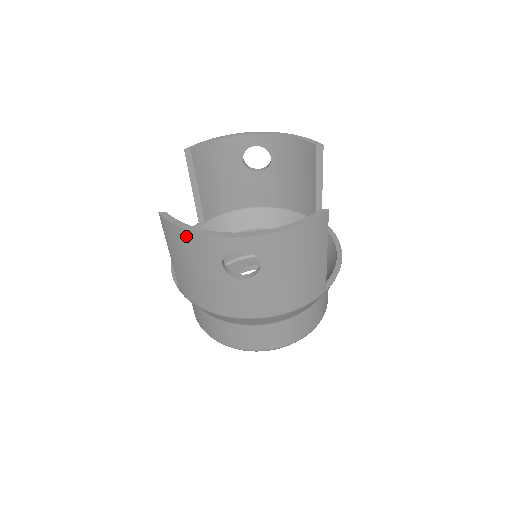
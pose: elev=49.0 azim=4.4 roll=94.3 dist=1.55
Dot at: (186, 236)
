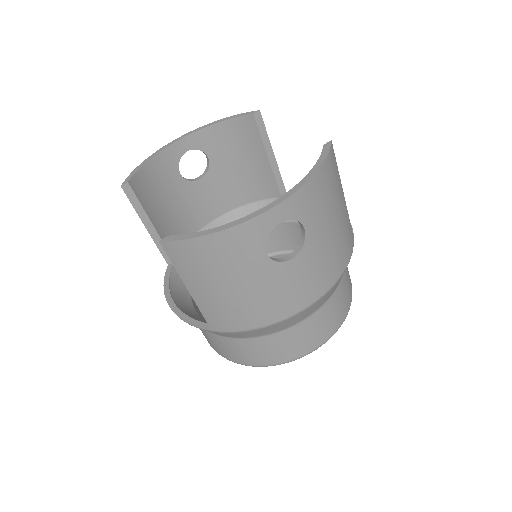
Dot at: (212, 244)
